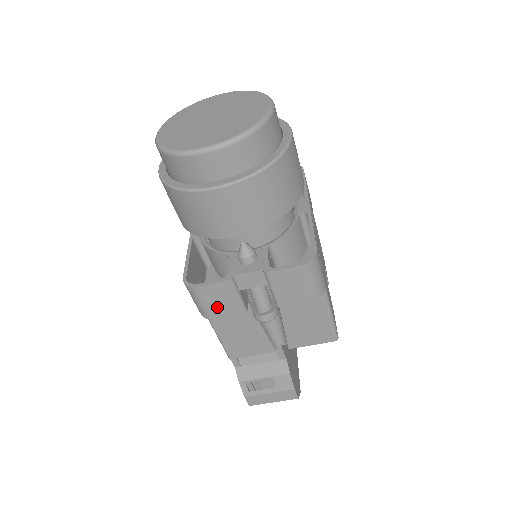
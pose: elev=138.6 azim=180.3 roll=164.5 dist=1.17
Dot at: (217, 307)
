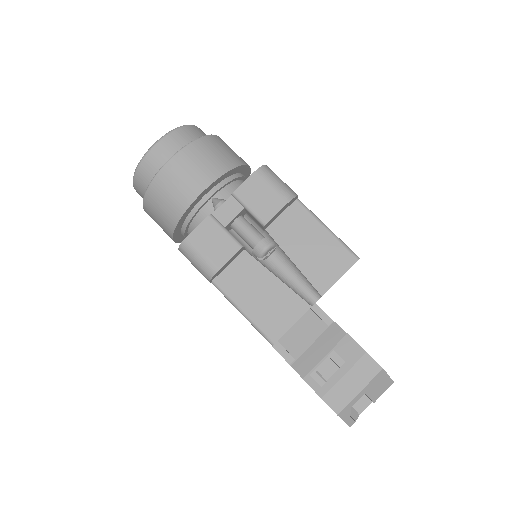
Dot at: (214, 252)
